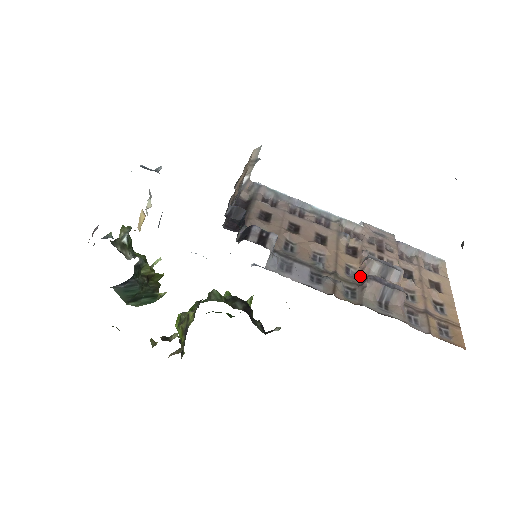
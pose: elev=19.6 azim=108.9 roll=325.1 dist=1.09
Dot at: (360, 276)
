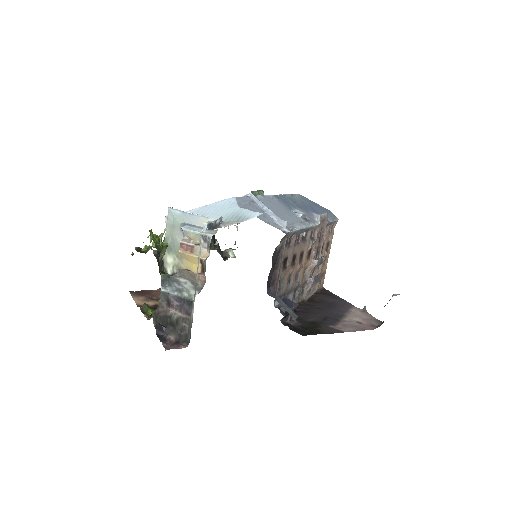
Dot at: (308, 275)
